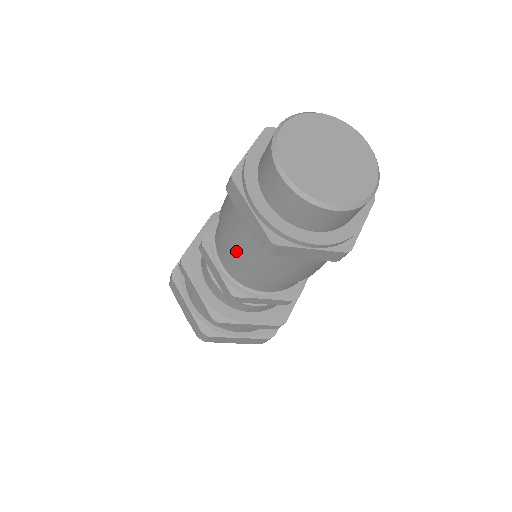
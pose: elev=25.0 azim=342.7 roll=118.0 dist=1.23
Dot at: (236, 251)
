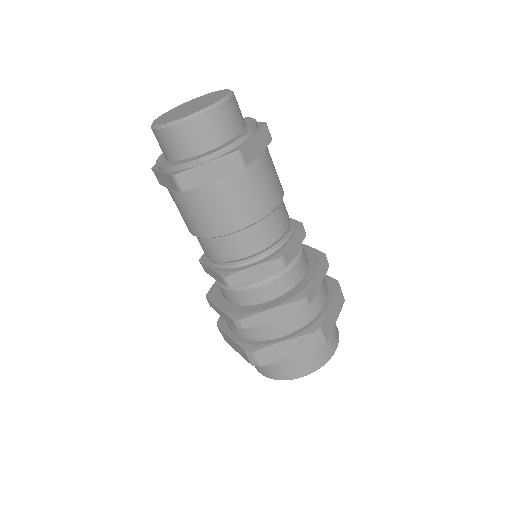
Dot at: (190, 225)
